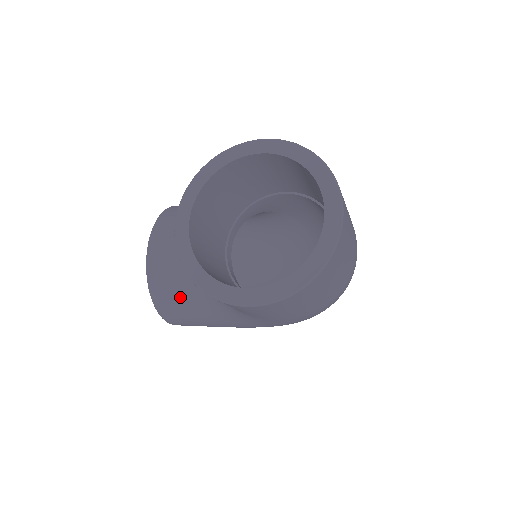
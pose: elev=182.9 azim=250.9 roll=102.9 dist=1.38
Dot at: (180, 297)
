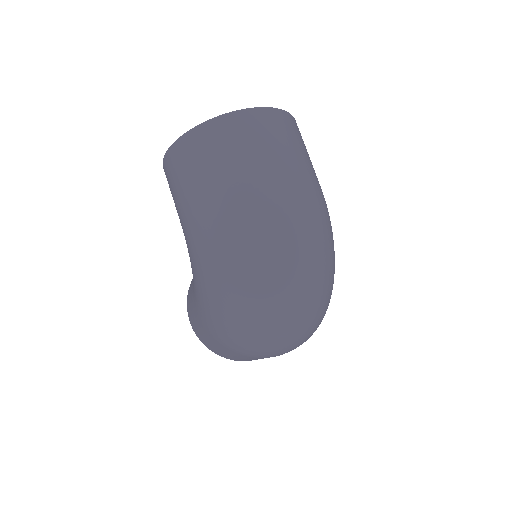
Dot at: occluded
